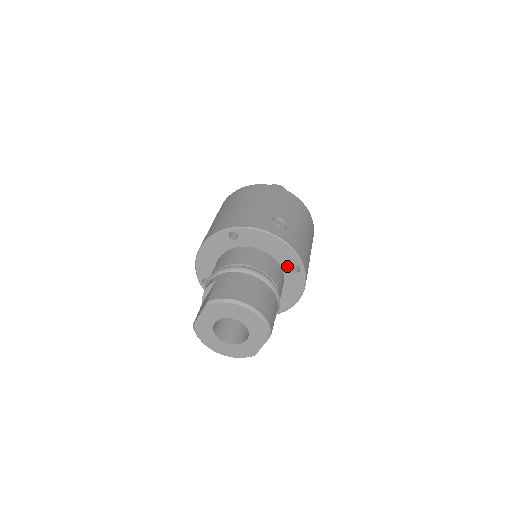
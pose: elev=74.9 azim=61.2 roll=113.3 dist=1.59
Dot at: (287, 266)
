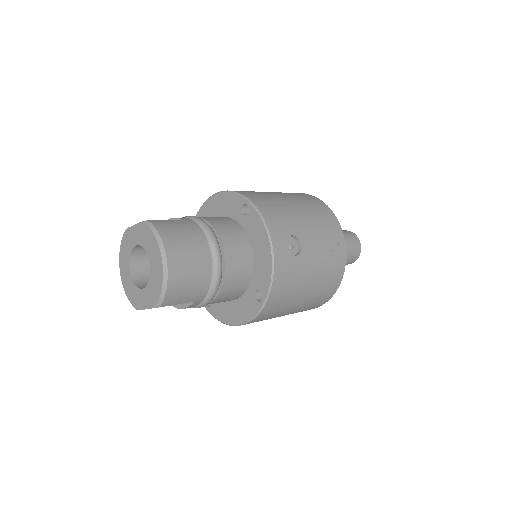
Dot at: (256, 285)
